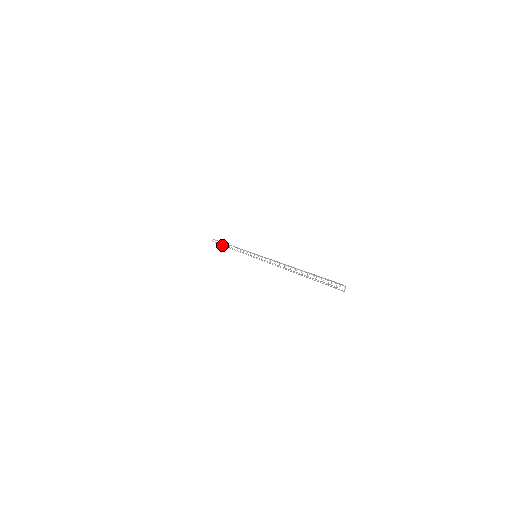
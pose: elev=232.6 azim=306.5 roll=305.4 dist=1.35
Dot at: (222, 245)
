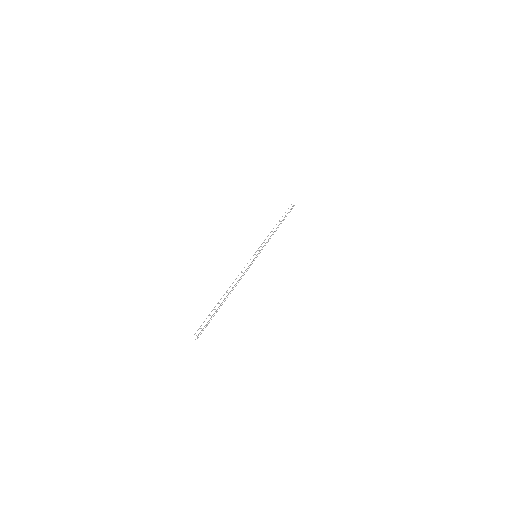
Dot at: (286, 216)
